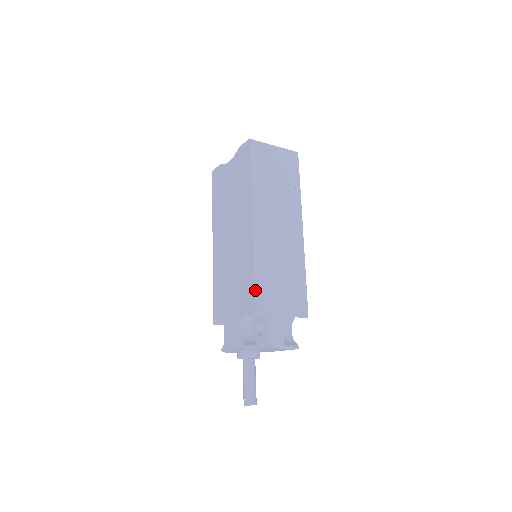
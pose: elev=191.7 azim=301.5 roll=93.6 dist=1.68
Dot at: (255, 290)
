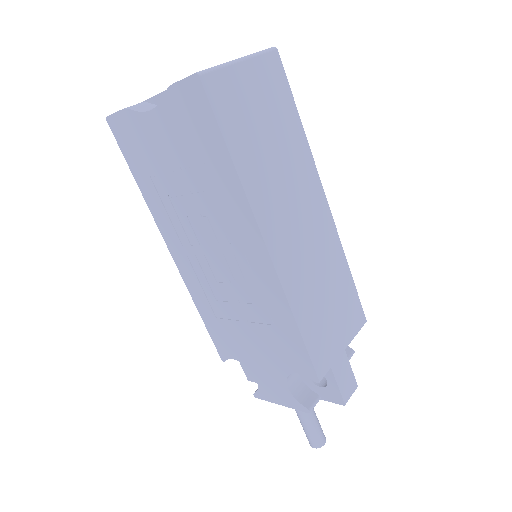
Dot at: (308, 352)
